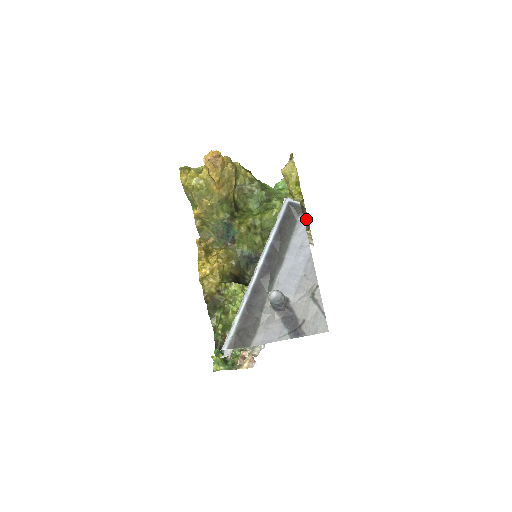
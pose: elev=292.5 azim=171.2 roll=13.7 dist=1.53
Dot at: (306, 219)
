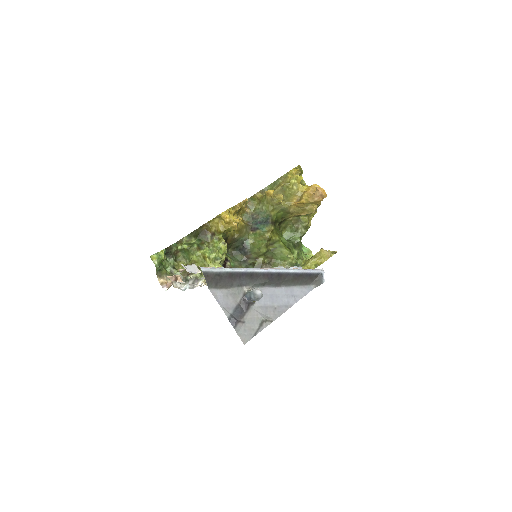
Dot at: occluded
